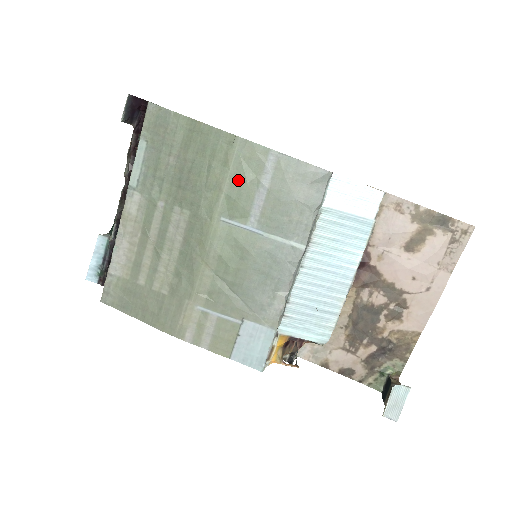
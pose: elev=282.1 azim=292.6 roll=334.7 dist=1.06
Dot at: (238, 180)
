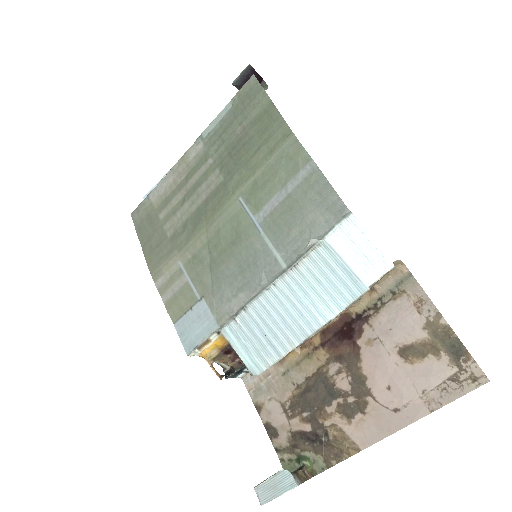
Dot at: (271, 172)
